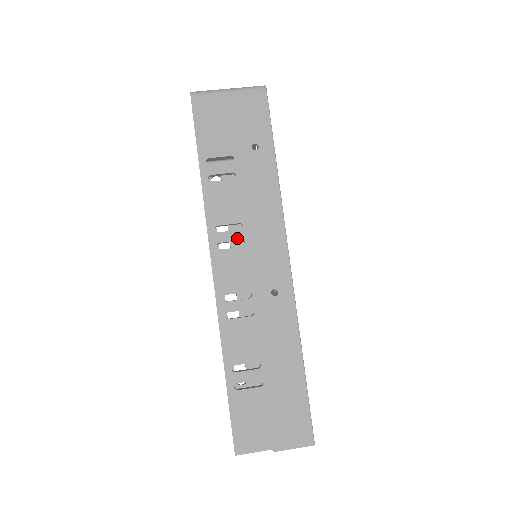
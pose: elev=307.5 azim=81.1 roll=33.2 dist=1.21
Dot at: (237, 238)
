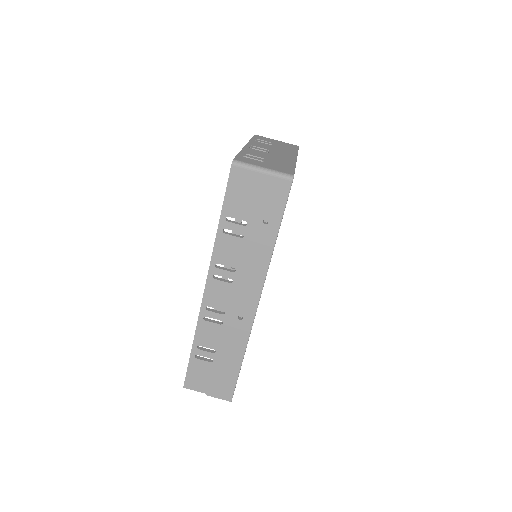
Dot at: (228, 276)
